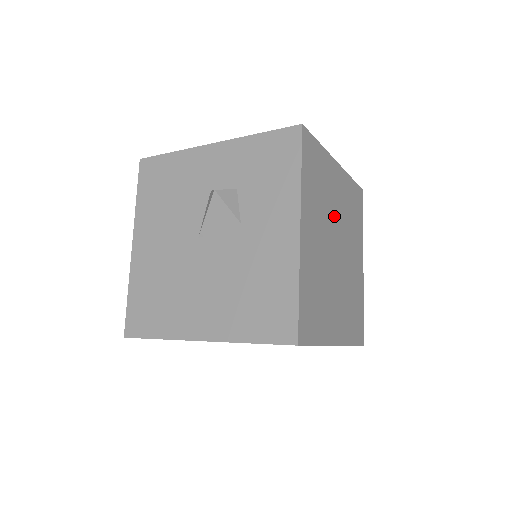
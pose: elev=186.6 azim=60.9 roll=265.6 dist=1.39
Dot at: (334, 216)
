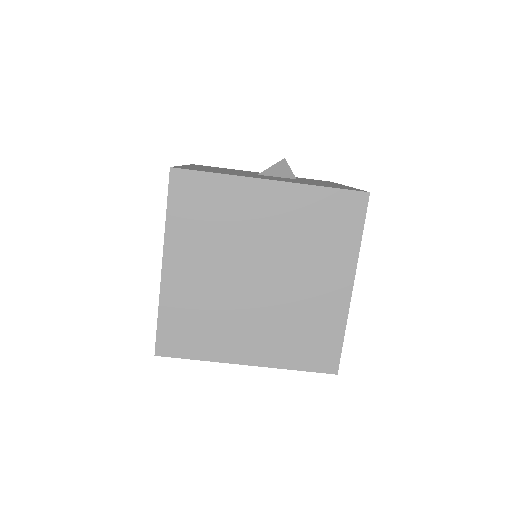
Dot at: occluded
